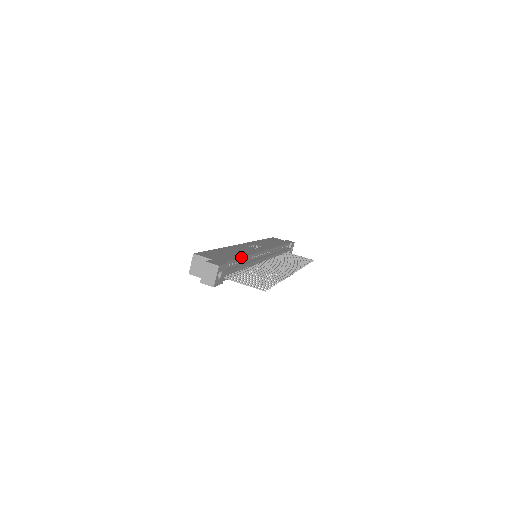
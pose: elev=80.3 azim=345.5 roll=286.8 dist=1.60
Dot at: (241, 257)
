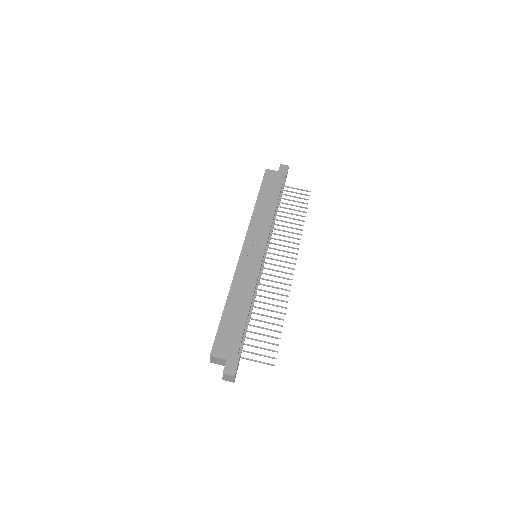
Dot at: (247, 318)
